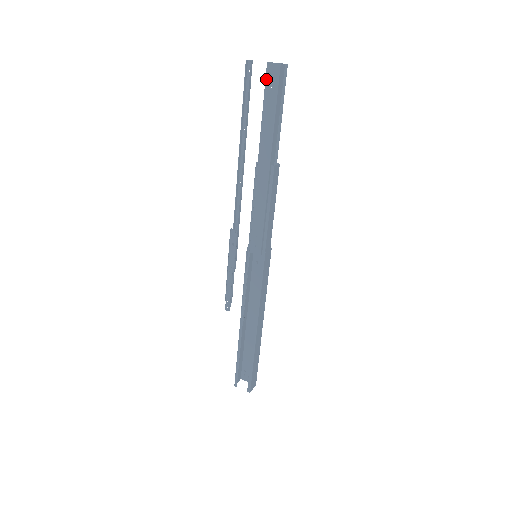
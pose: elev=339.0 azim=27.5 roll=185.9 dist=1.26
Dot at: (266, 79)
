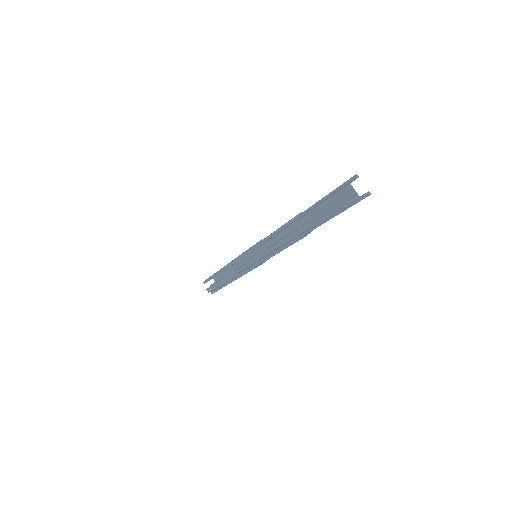
Dot at: (339, 192)
